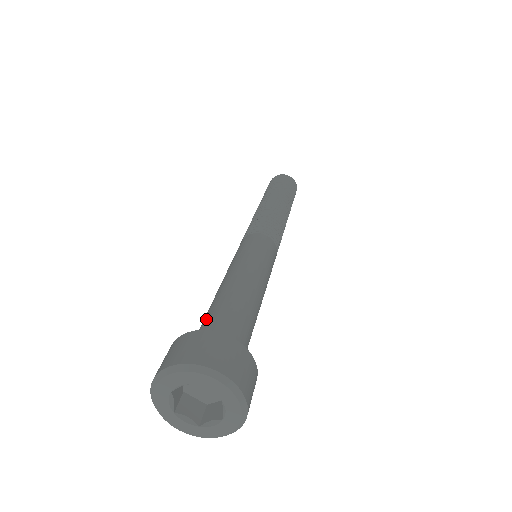
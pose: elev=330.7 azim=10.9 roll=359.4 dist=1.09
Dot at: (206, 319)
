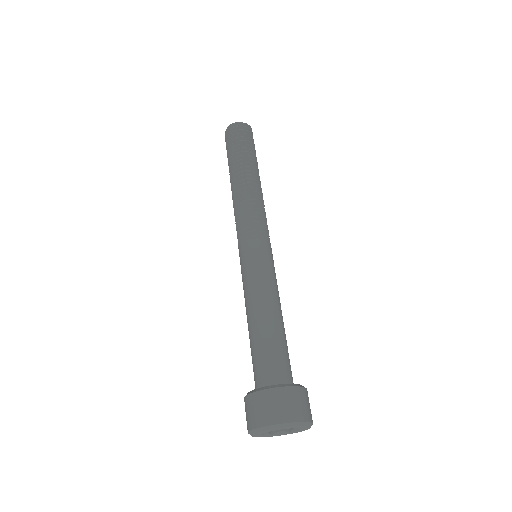
Dot at: (253, 363)
